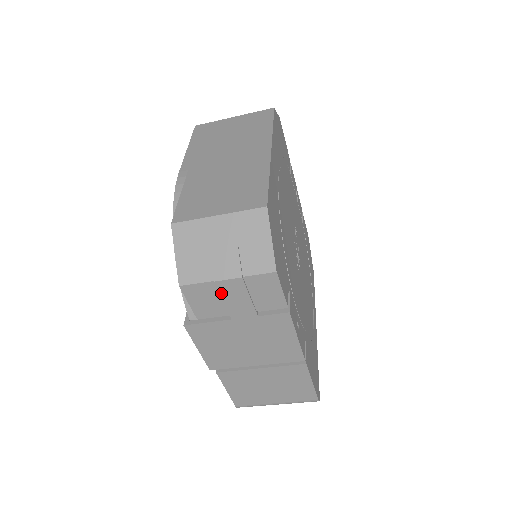
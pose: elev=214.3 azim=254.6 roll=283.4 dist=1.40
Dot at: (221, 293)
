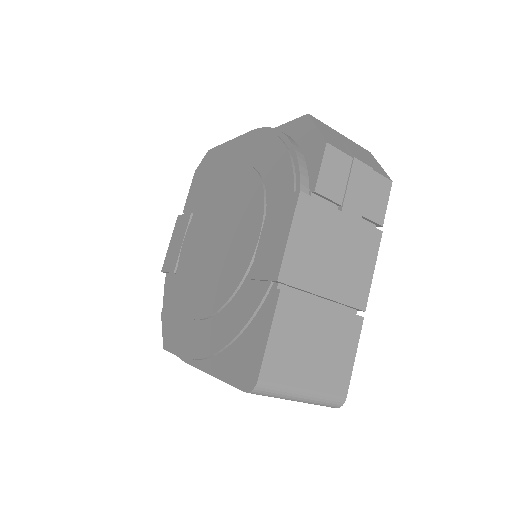
Dot at: (351, 173)
